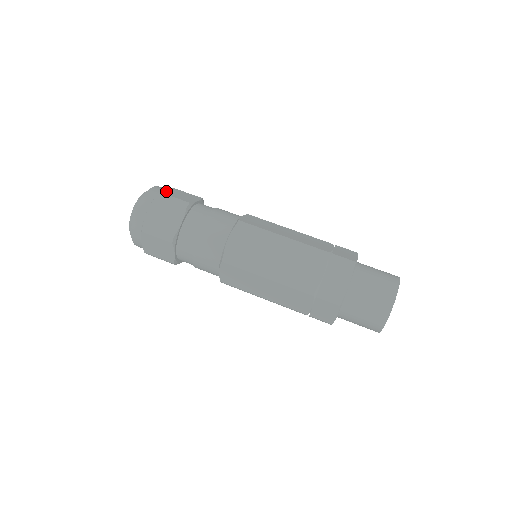
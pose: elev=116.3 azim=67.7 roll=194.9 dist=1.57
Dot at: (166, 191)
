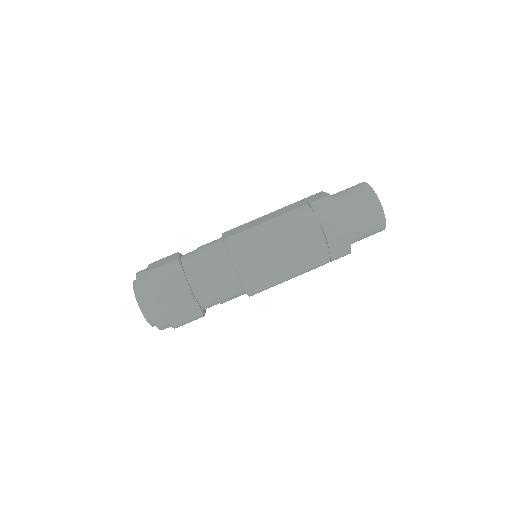
Dot at: (157, 295)
